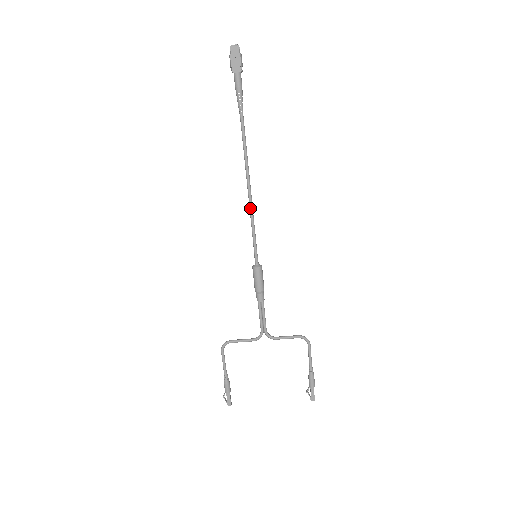
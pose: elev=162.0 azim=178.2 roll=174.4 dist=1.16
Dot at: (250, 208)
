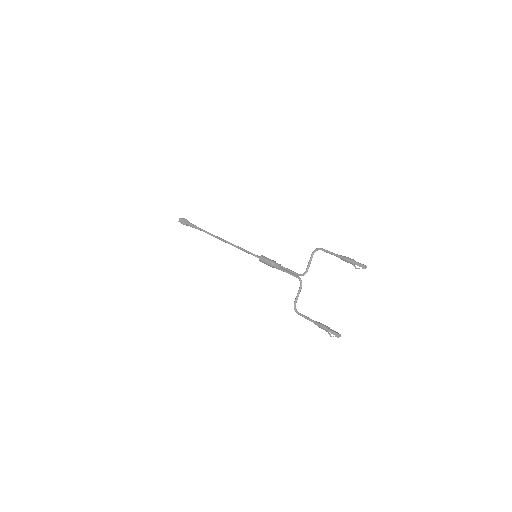
Dot at: occluded
